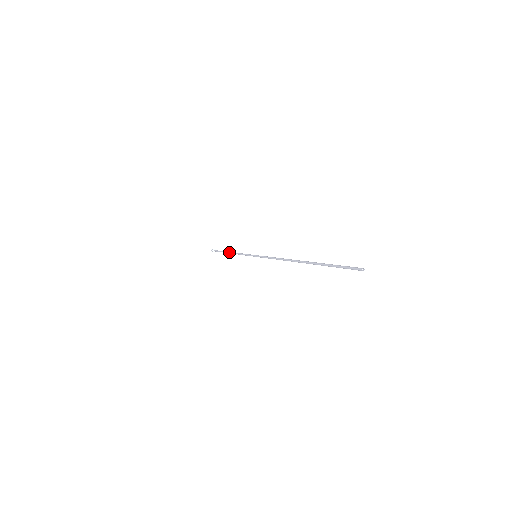
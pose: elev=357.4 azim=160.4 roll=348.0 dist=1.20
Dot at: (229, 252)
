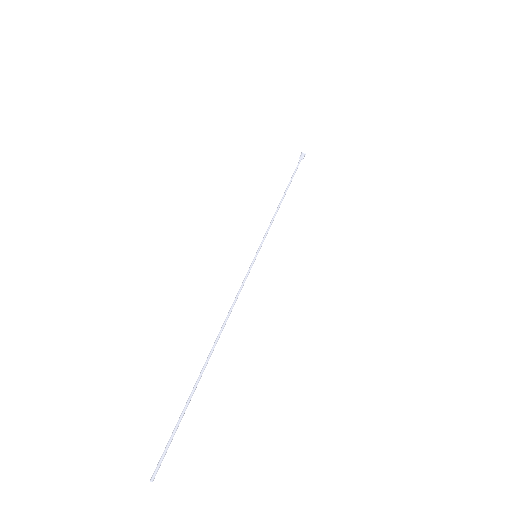
Dot at: occluded
